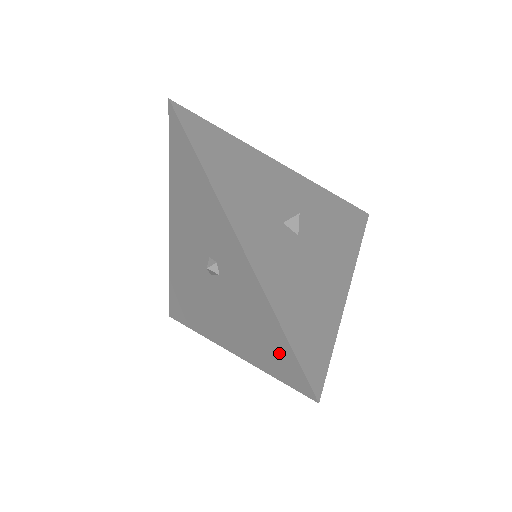
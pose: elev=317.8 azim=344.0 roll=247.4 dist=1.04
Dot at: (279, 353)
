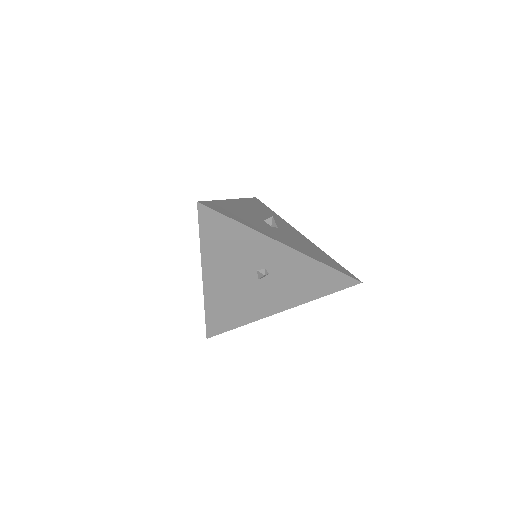
Dot at: (330, 280)
